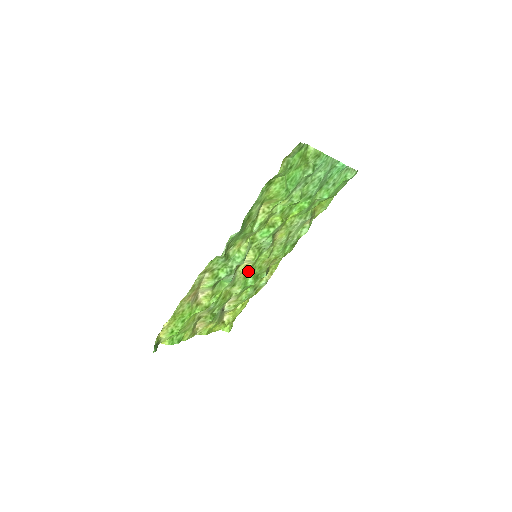
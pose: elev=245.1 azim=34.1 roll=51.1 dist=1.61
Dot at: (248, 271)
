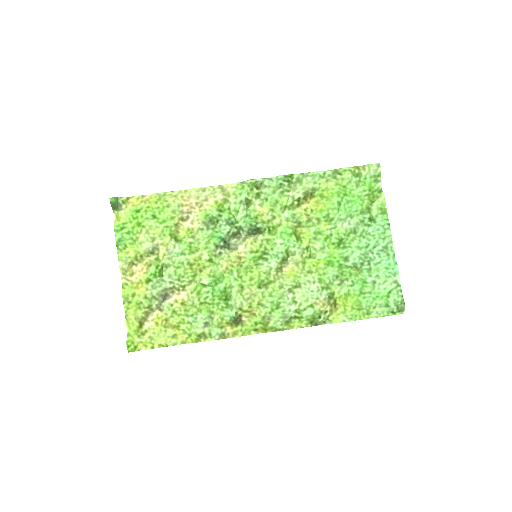
Dot at: (233, 267)
